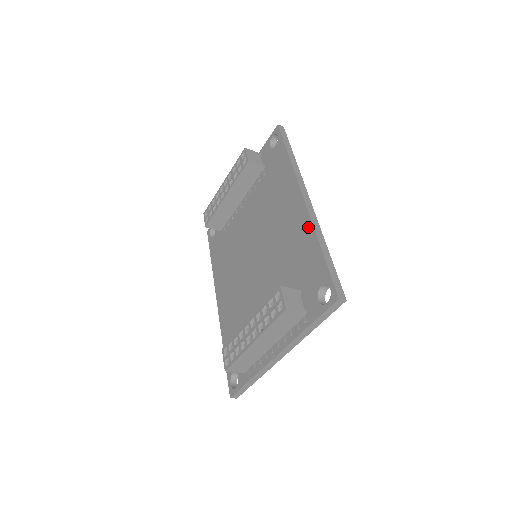
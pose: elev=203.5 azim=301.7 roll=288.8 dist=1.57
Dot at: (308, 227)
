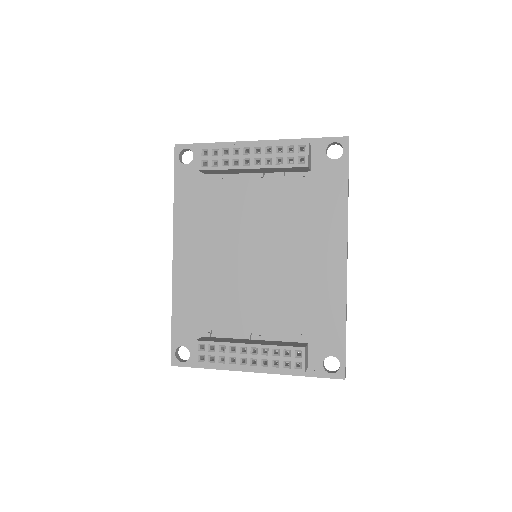
Dot at: (340, 294)
